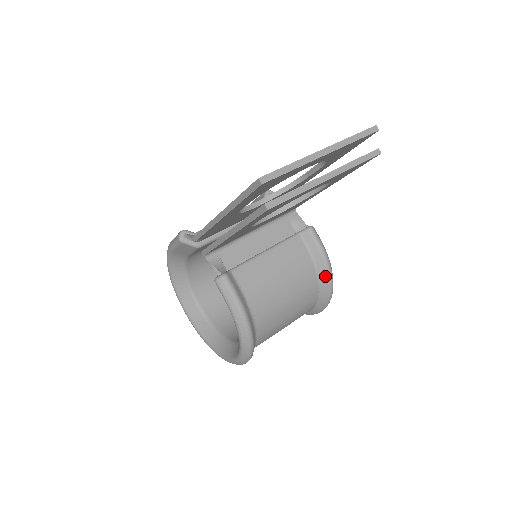
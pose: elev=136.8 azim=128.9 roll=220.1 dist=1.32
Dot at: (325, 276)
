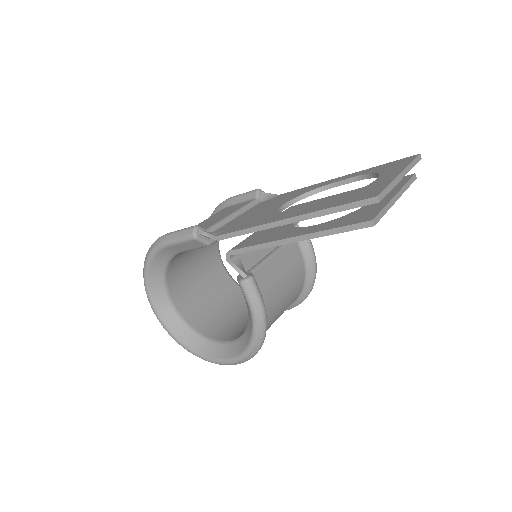
Dot at: (311, 277)
